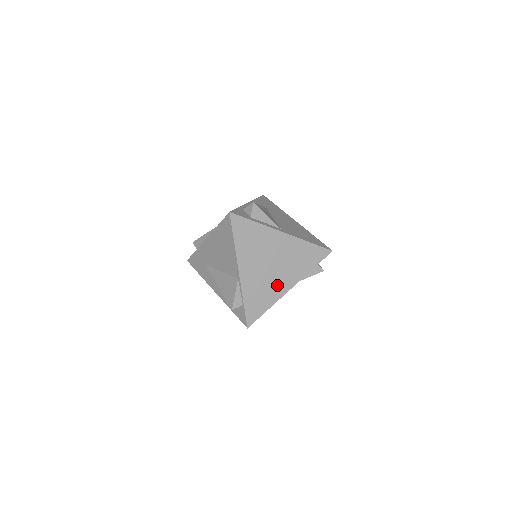
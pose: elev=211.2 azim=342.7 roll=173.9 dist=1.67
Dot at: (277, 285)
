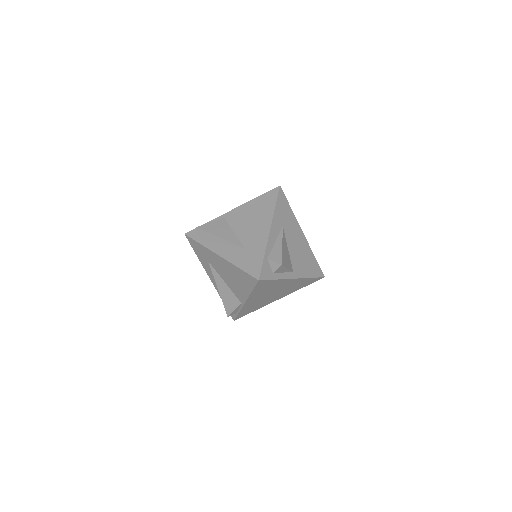
Dot at: (270, 300)
